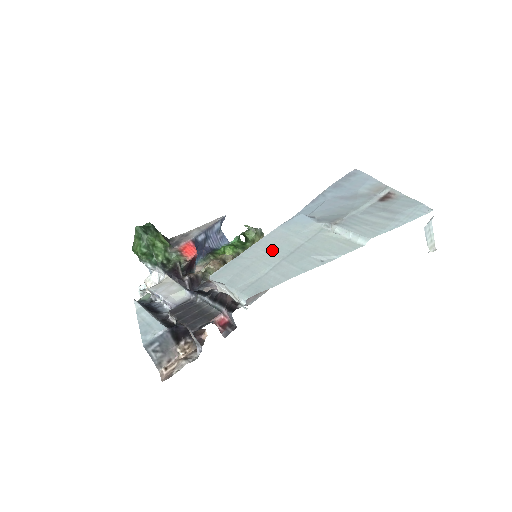
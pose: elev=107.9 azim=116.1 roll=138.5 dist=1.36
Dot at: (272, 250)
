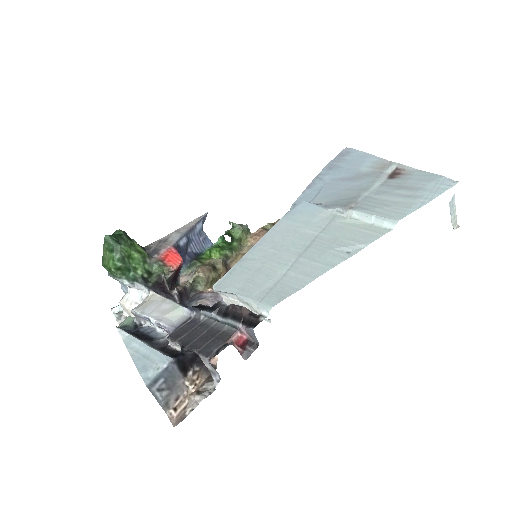
Dot at: (282, 246)
